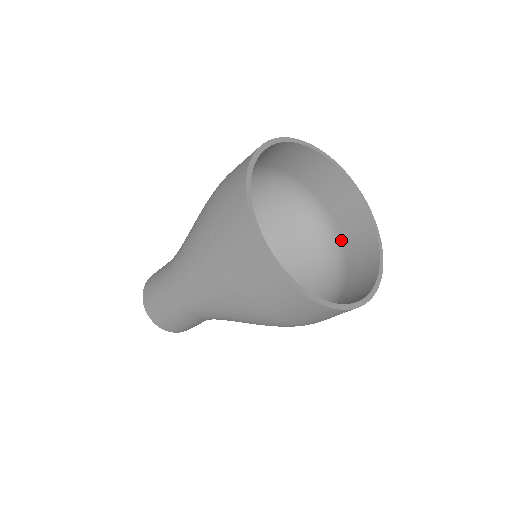
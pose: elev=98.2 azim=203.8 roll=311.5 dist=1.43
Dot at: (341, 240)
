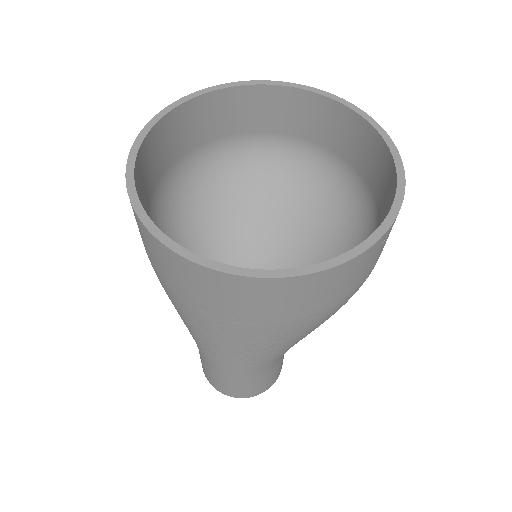
Dot at: (313, 144)
